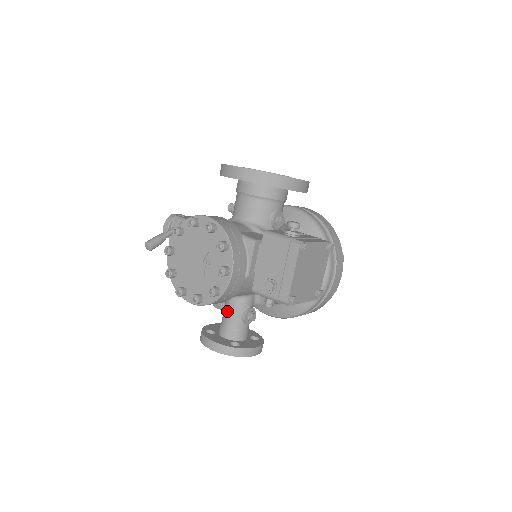
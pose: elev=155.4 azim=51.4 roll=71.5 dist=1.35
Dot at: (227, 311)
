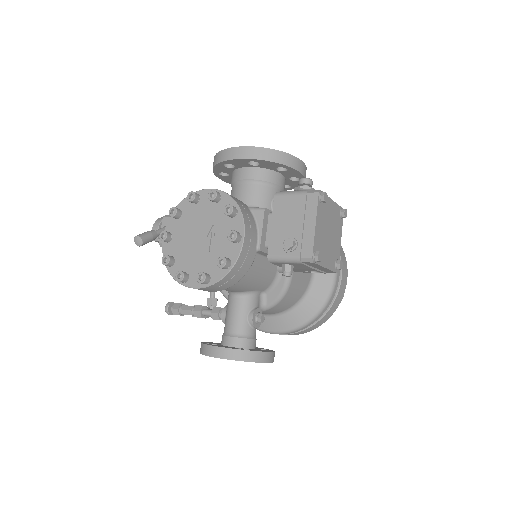
Dot at: (231, 314)
